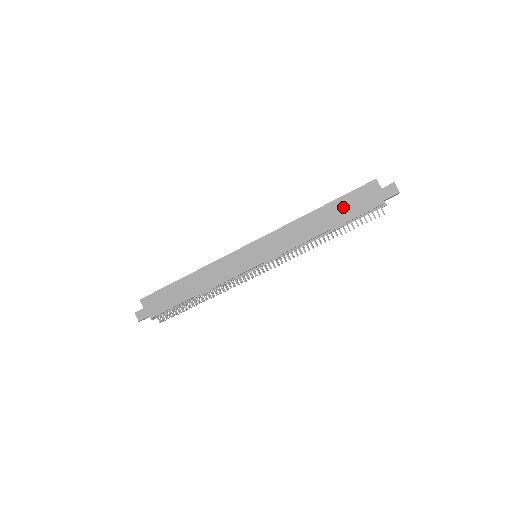
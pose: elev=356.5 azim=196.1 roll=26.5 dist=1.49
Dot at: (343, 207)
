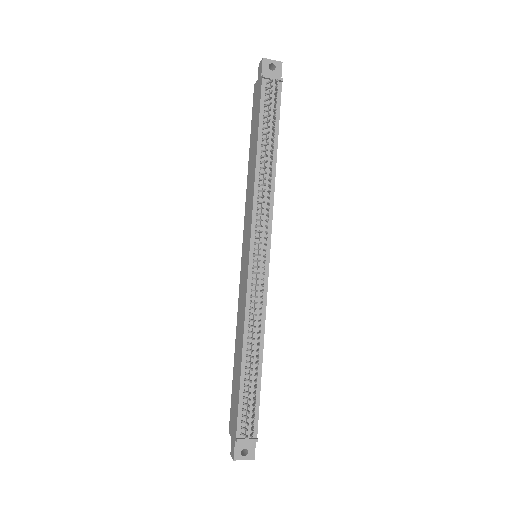
Dot at: (254, 128)
